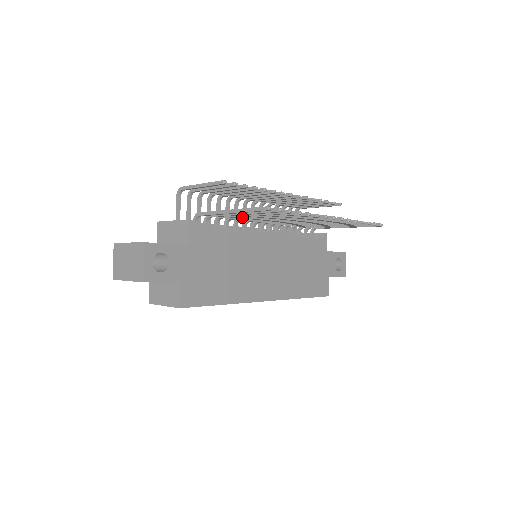
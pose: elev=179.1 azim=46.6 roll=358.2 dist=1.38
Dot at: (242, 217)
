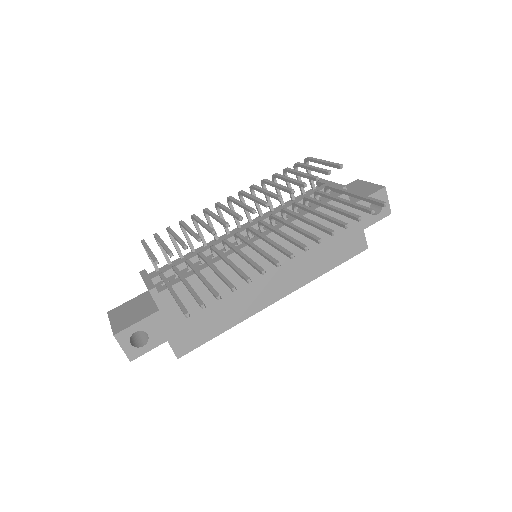
Dot at: occluded
